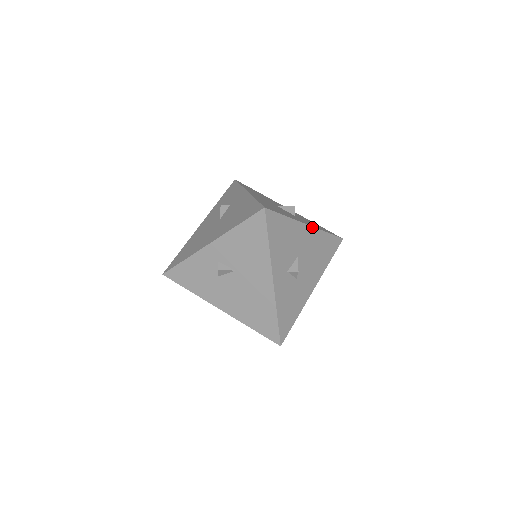
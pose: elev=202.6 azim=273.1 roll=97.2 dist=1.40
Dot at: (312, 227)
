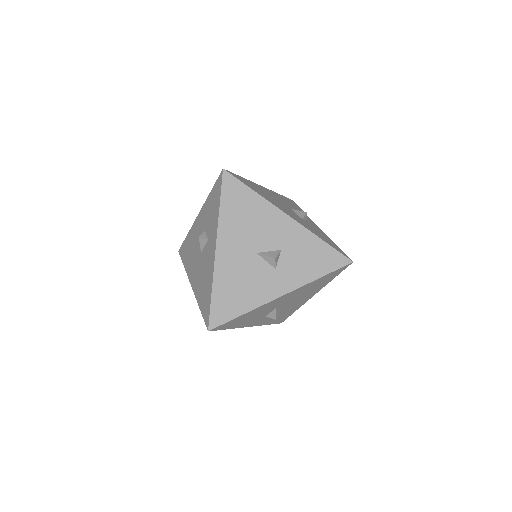
Dot at: (289, 292)
